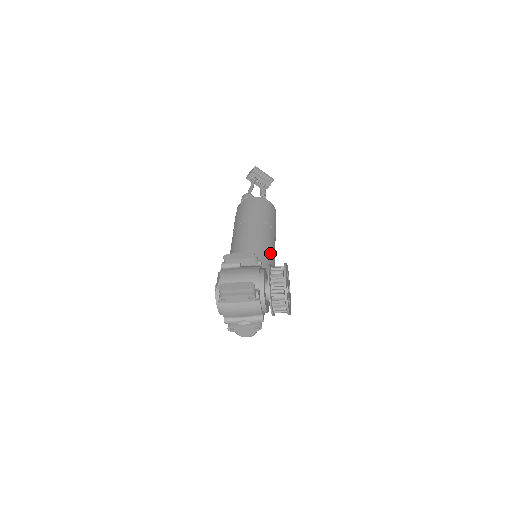
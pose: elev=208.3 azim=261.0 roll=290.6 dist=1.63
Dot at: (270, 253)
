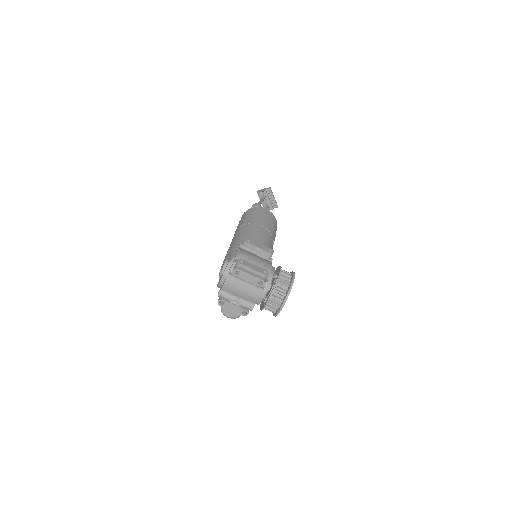
Dot at: occluded
